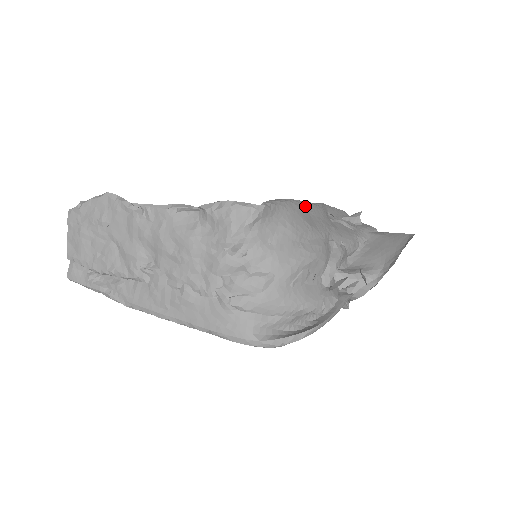
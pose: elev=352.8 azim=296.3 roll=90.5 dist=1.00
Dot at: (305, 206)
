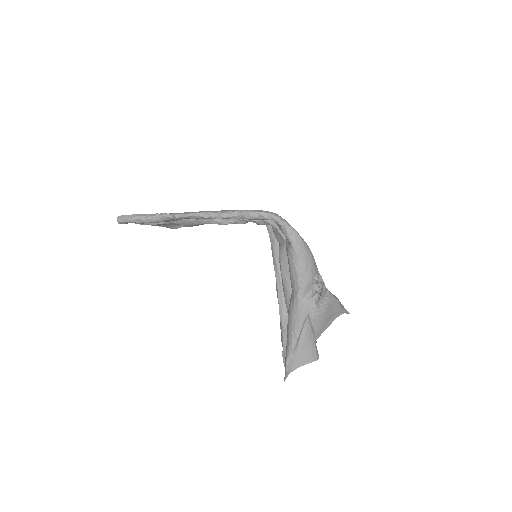
Dot at: occluded
